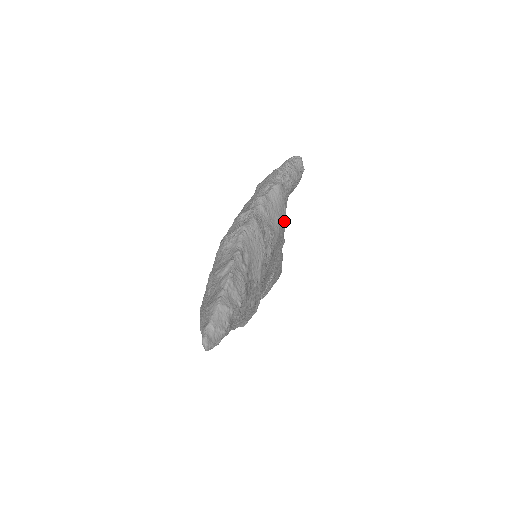
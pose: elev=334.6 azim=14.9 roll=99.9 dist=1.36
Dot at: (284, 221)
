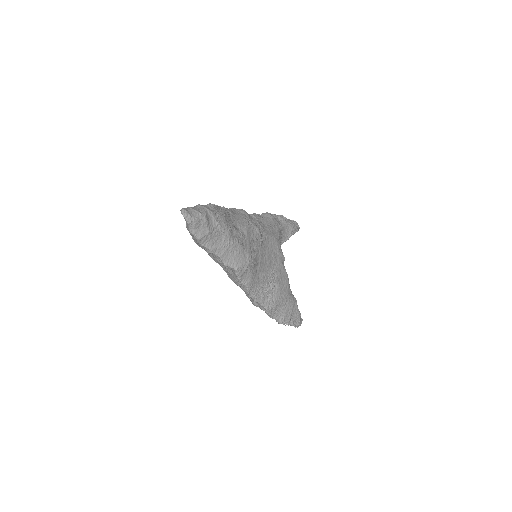
Dot at: (277, 234)
